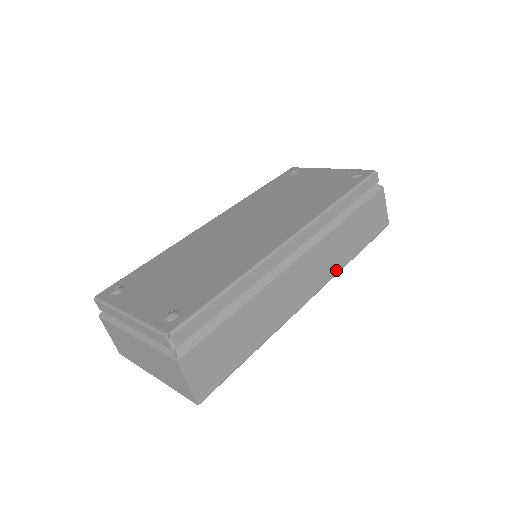
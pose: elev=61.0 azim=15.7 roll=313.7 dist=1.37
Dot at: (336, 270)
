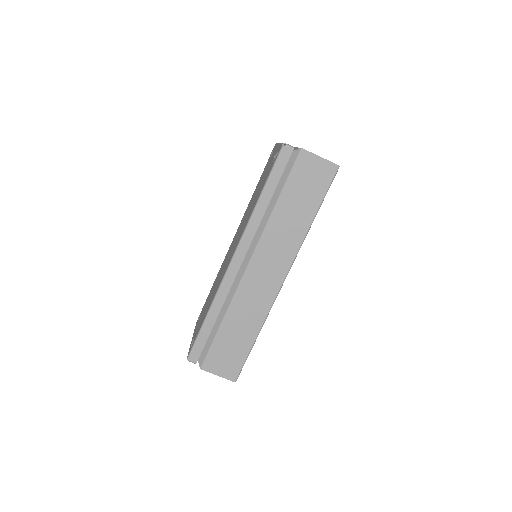
Dot at: (296, 247)
